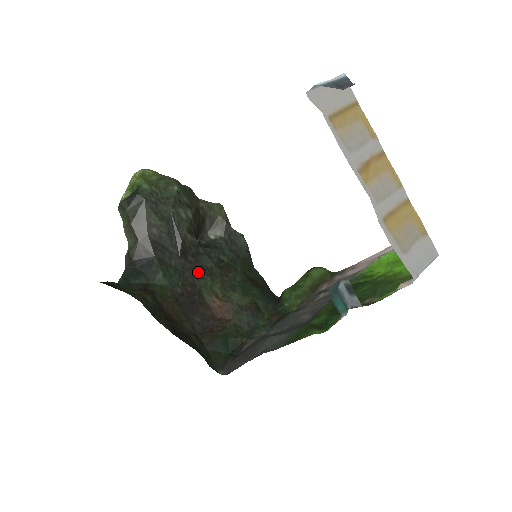
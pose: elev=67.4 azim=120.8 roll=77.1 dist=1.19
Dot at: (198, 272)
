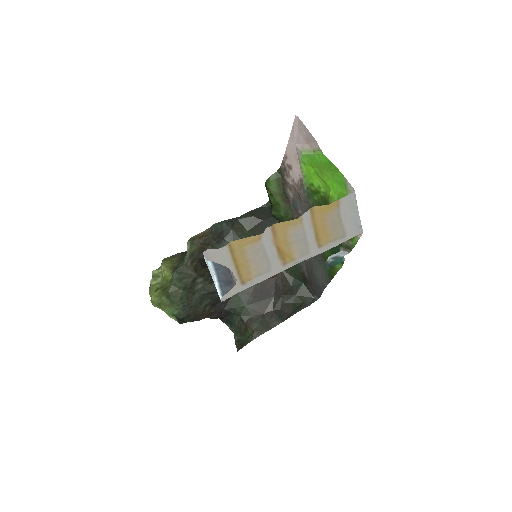
Dot at: occluded
